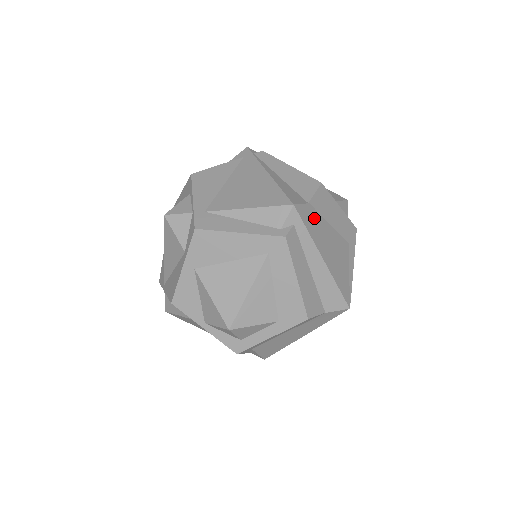
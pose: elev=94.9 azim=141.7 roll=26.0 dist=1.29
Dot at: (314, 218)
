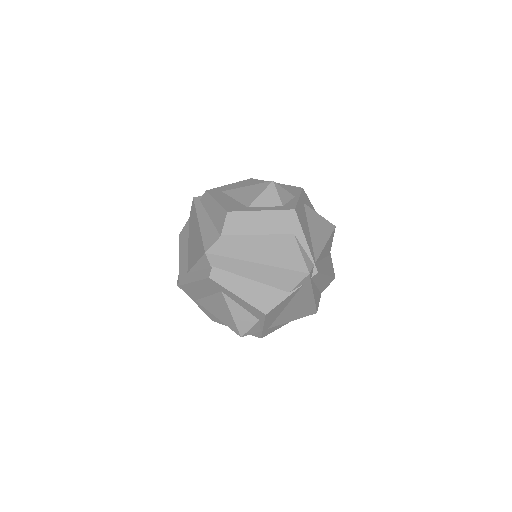
Dot at: occluded
